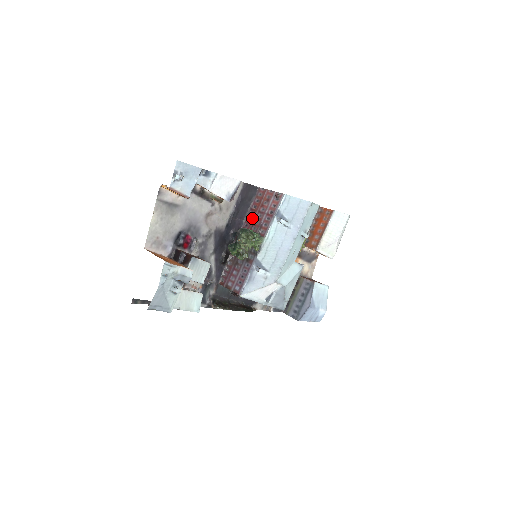
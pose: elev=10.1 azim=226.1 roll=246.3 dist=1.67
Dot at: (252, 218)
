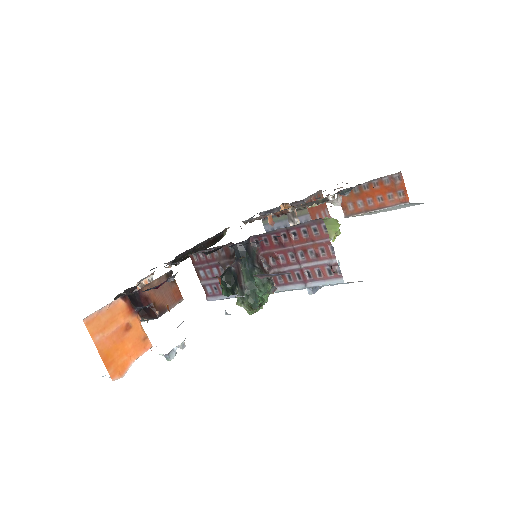
Dot at: (279, 245)
